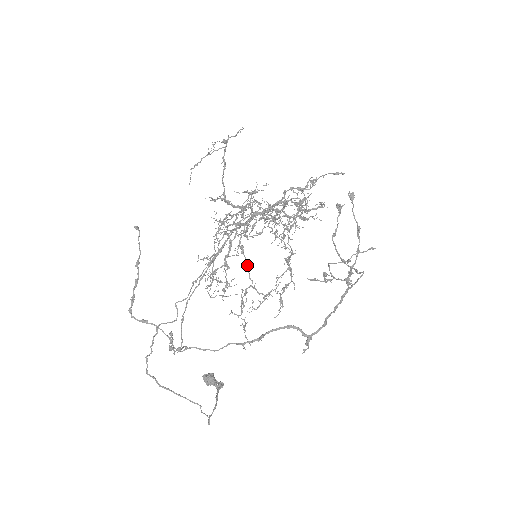
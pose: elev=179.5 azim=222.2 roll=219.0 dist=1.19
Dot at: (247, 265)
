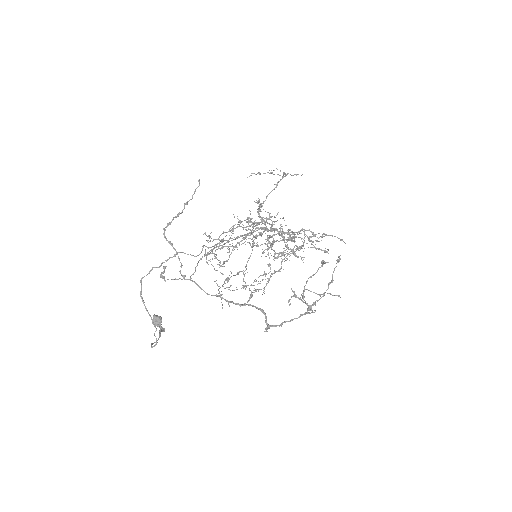
Dot at: occluded
